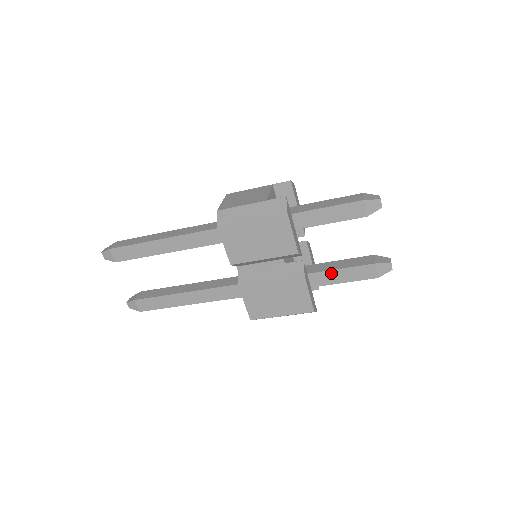
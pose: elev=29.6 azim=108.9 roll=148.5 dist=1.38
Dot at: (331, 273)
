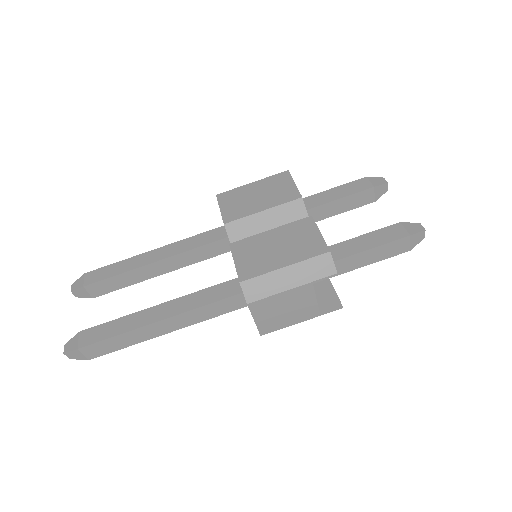
Dot at: (349, 243)
